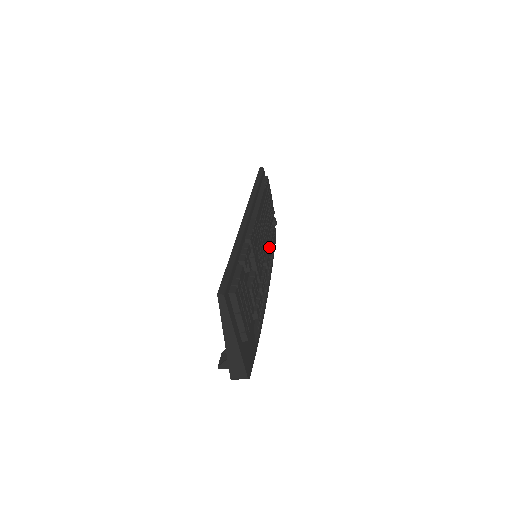
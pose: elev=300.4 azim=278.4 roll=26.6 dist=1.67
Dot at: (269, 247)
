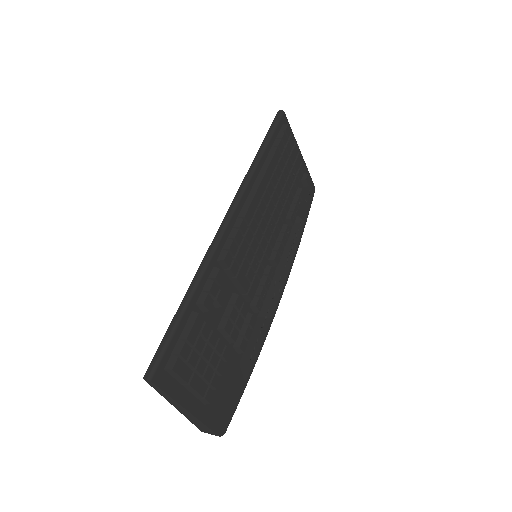
Dot at: (284, 231)
